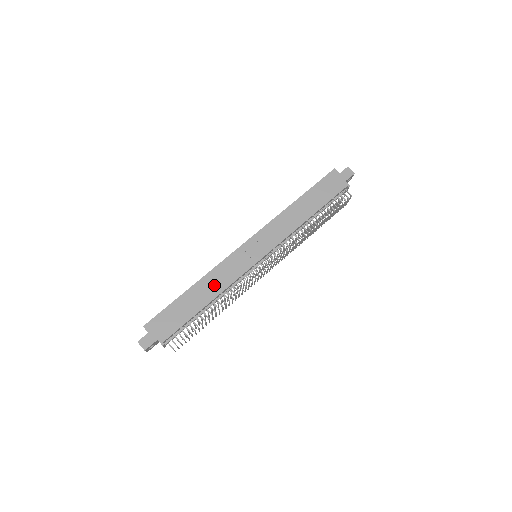
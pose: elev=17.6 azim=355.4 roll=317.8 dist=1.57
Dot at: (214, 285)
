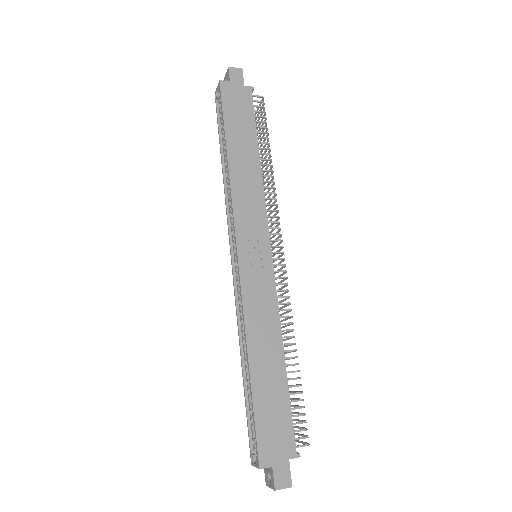
Dot at: (266, 334)
